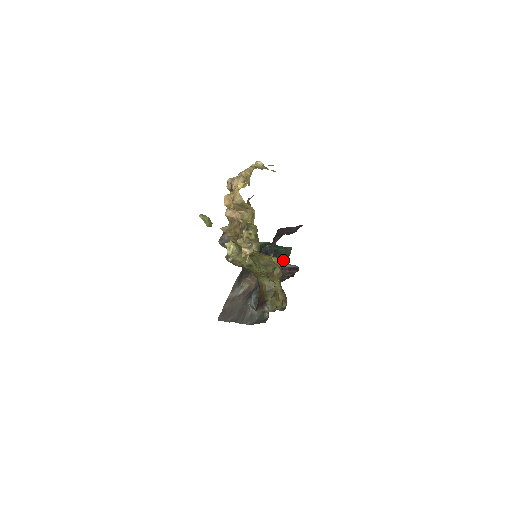
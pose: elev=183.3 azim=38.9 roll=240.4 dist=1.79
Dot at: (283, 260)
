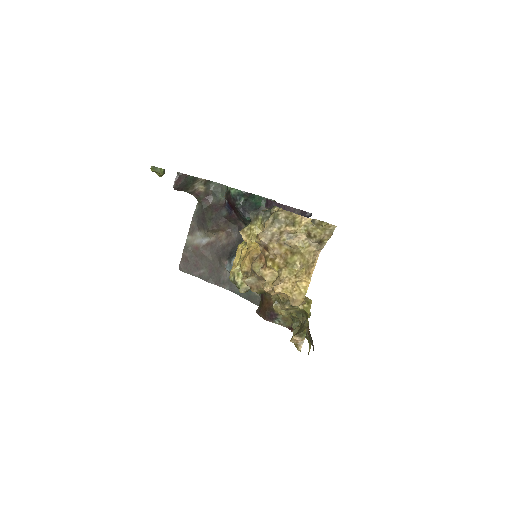
Dot at: occluded
